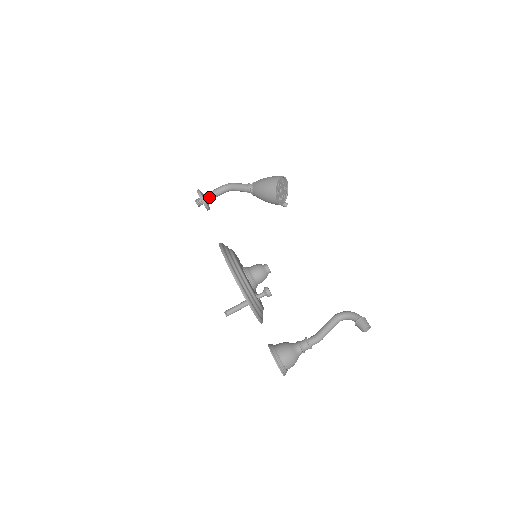
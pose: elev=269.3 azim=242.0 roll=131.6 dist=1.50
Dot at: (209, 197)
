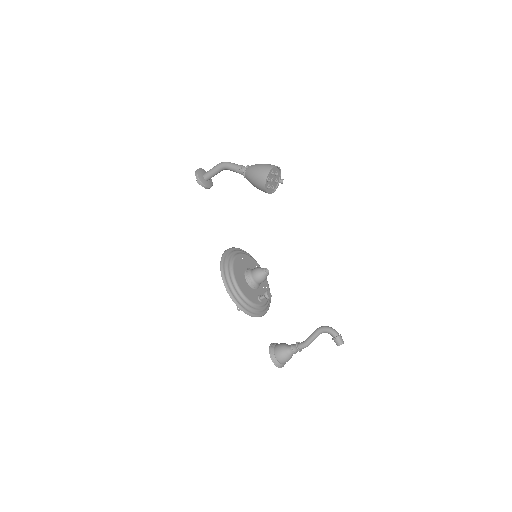
Dot at: (208, 178)
